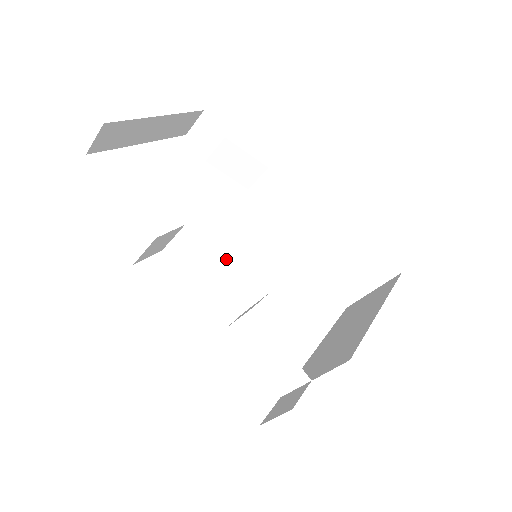
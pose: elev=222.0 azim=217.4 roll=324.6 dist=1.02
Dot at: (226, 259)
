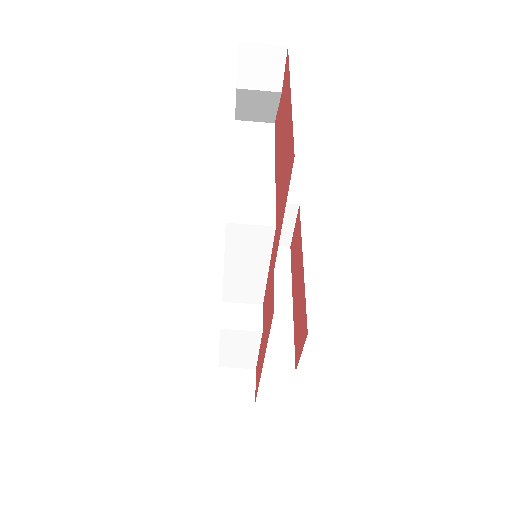
Dot at: (251, 273)
